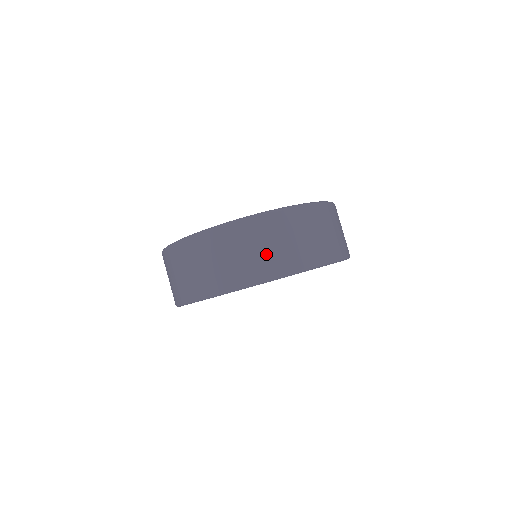
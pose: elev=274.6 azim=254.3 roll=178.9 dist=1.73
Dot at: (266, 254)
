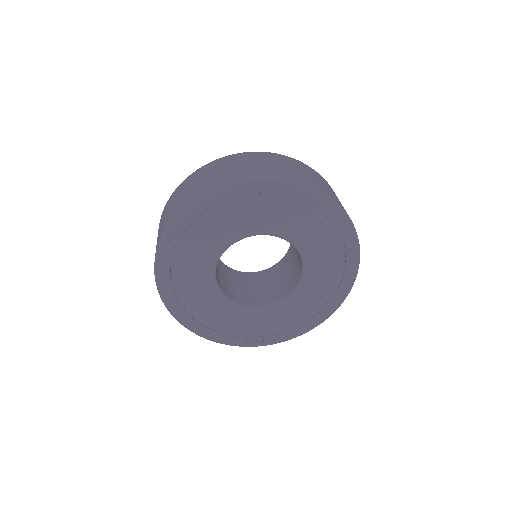
Dot at: (248, 167)
